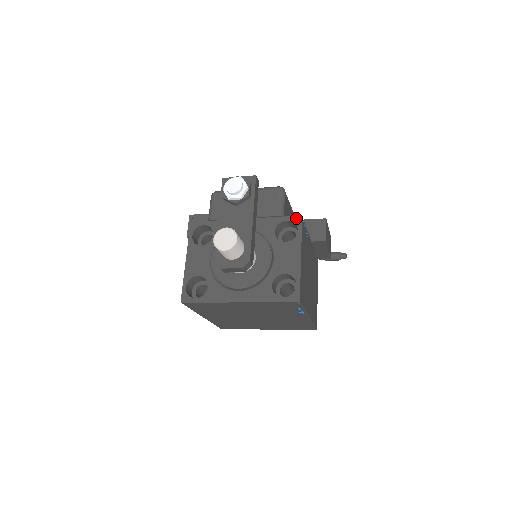
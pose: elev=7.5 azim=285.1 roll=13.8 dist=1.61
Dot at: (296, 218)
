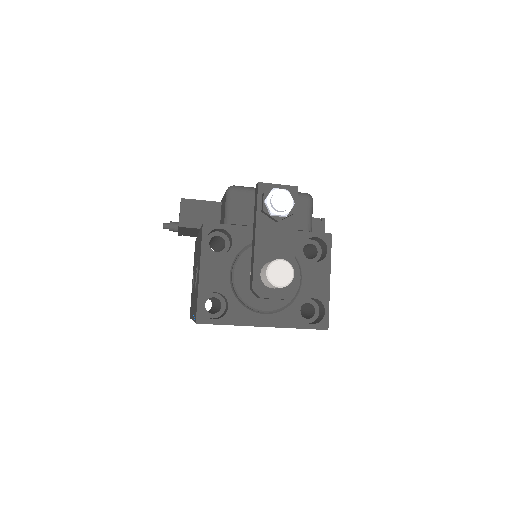
Dot at: (326, 236)
